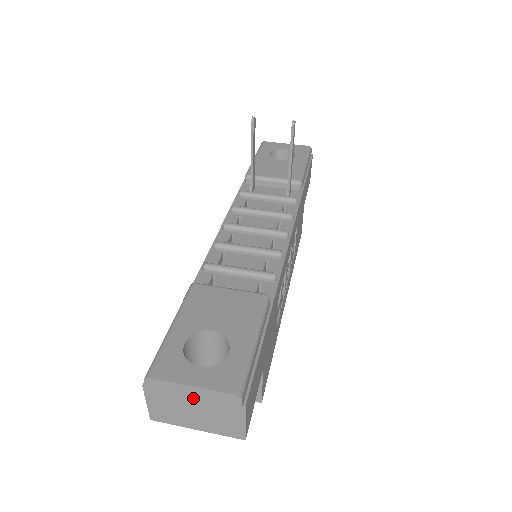
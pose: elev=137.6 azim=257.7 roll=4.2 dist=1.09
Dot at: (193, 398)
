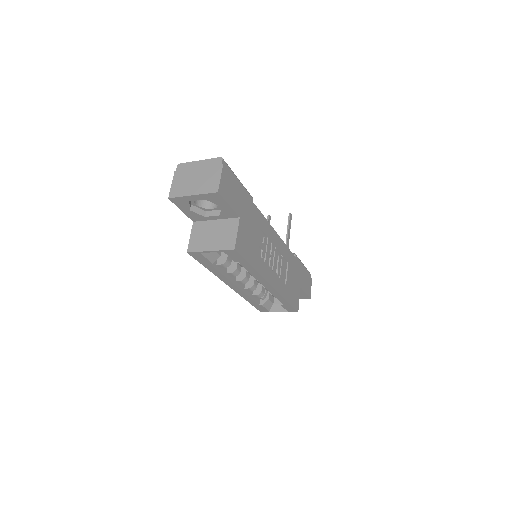
Dot at: (198, 169)
